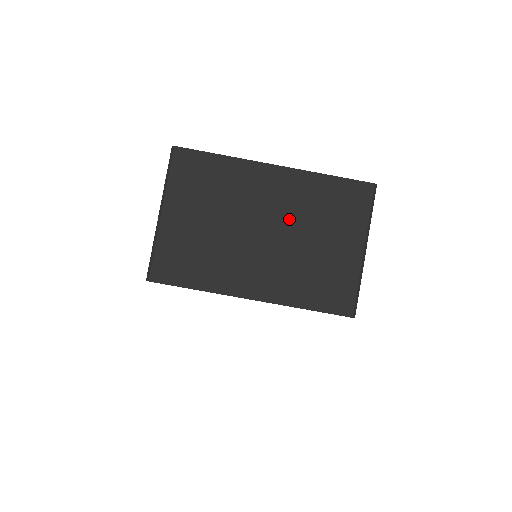
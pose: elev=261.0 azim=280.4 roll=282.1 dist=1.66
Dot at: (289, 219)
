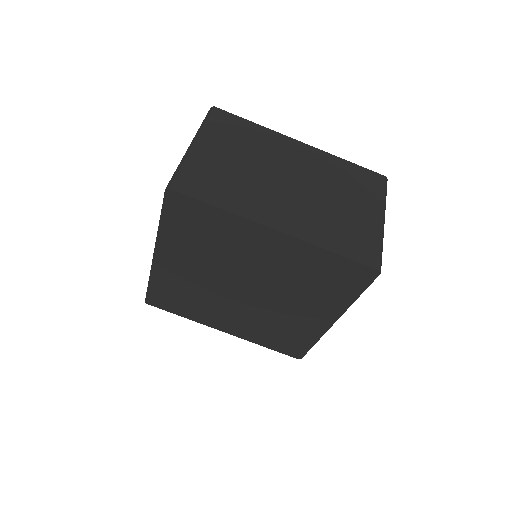
Dot at: (314, 179)
